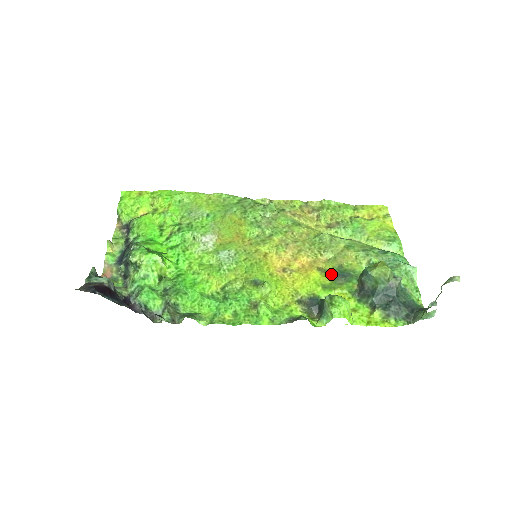
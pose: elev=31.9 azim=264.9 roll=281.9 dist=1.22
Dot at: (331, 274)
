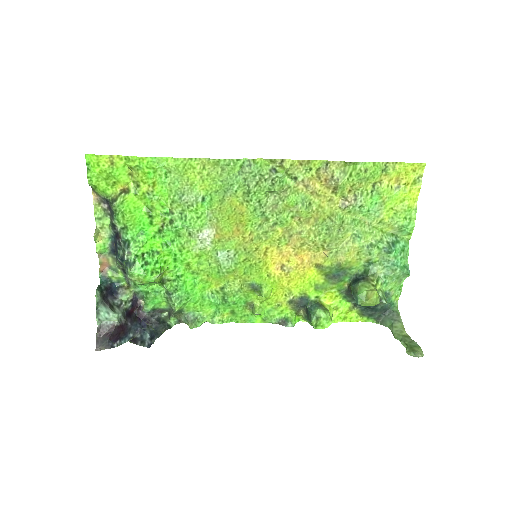
Dot at: (327, 273)
